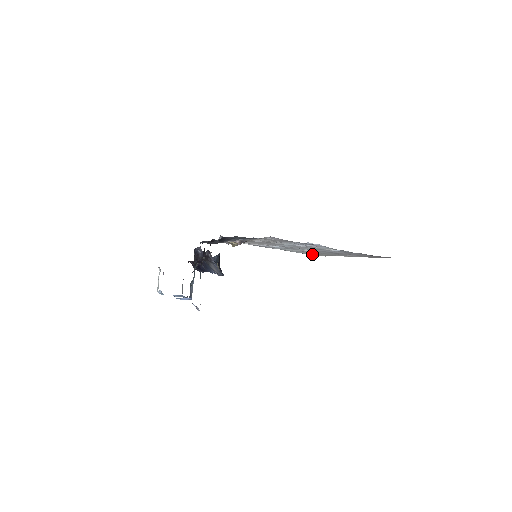
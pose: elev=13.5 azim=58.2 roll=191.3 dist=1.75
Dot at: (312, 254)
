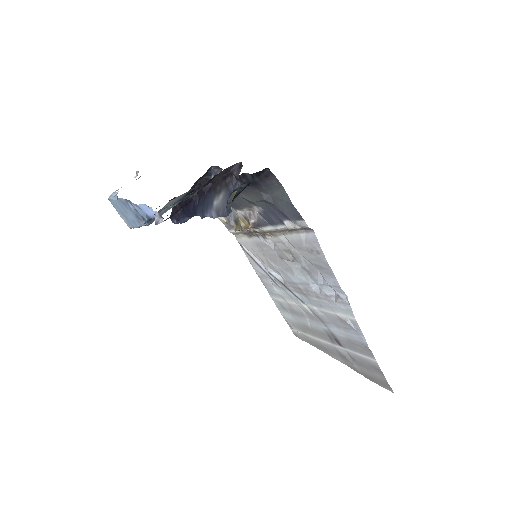
Dot at: (292, 324)
